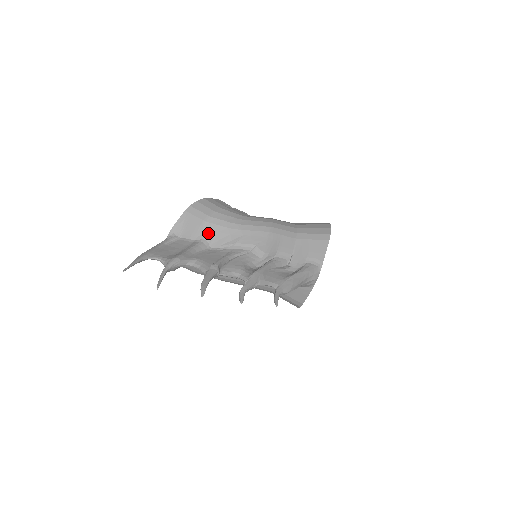
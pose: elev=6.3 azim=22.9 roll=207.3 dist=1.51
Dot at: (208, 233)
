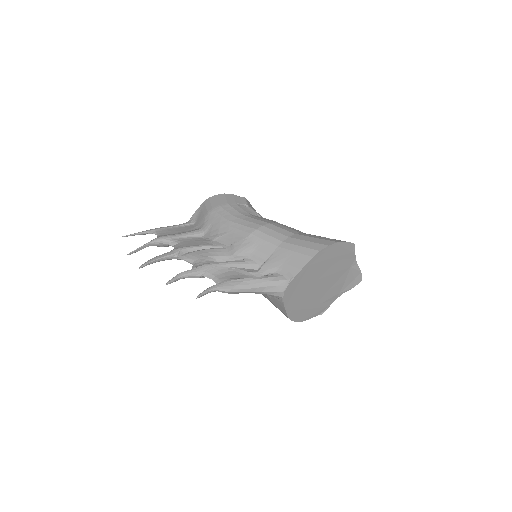
Dot at: (206, 223)
